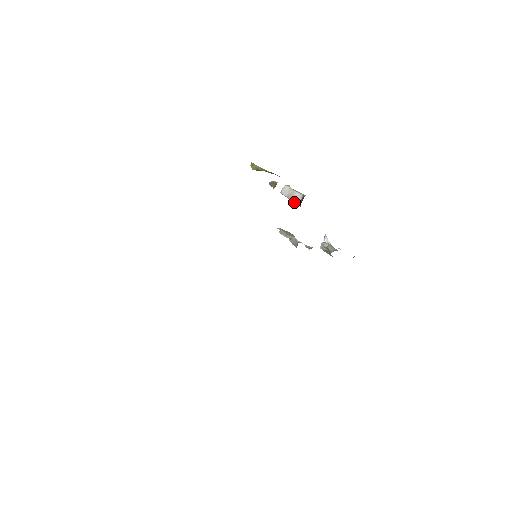
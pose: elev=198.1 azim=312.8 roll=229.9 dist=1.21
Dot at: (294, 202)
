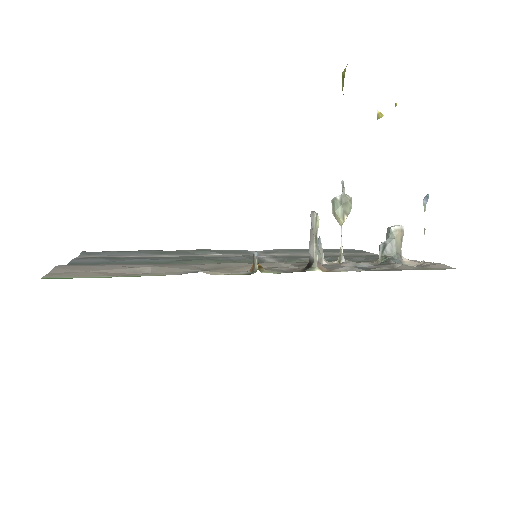
Dot at: (310, 247)
